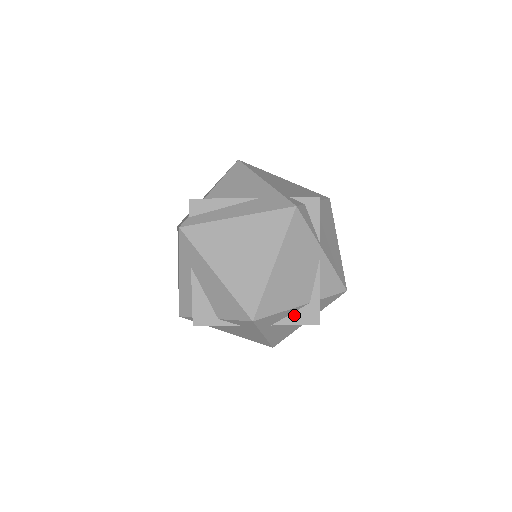
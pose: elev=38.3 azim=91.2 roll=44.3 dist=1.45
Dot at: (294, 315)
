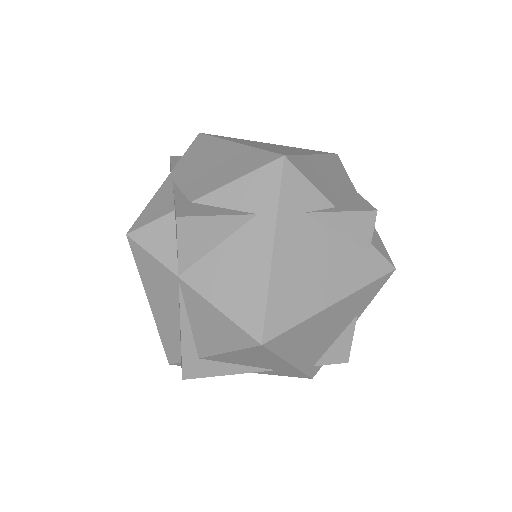
Dot at: occluded
